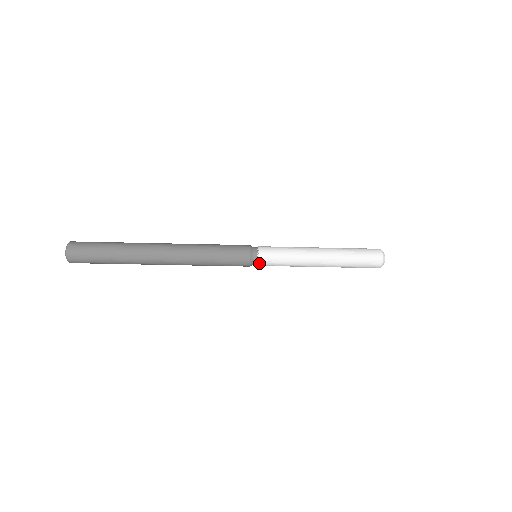
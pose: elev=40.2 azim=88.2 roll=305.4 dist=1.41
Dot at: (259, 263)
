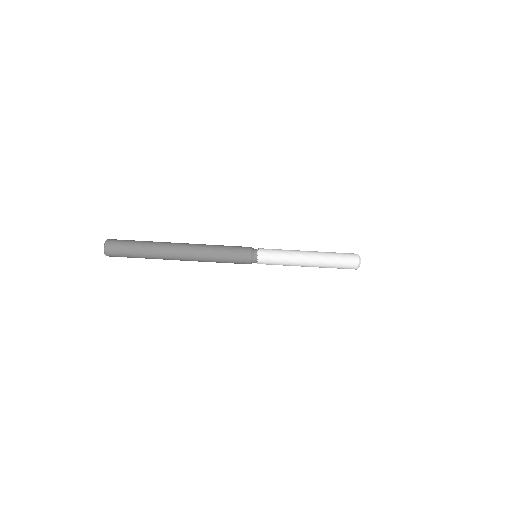
Dot at: (259, 253)
